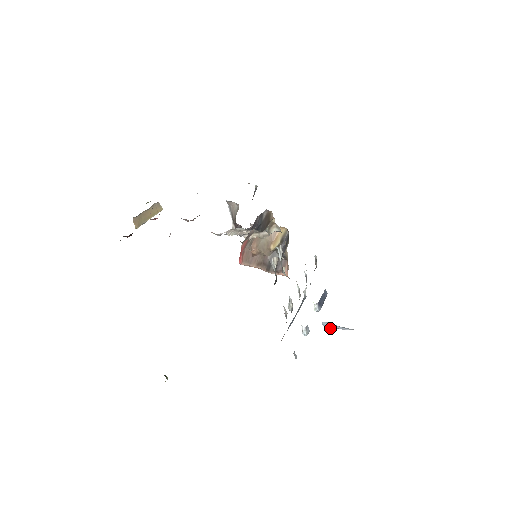
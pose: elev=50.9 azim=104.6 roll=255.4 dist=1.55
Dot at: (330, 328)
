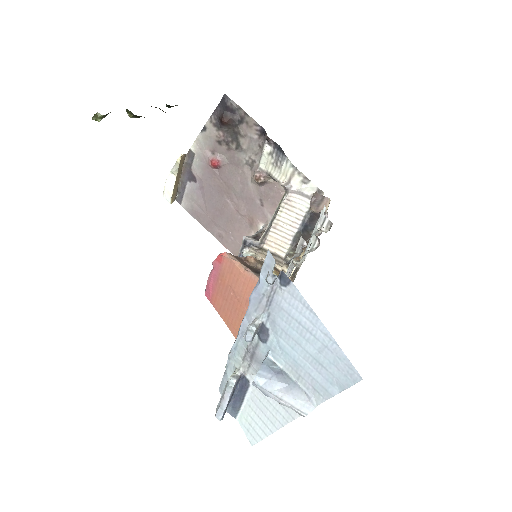
Dot at: (269, 375)
